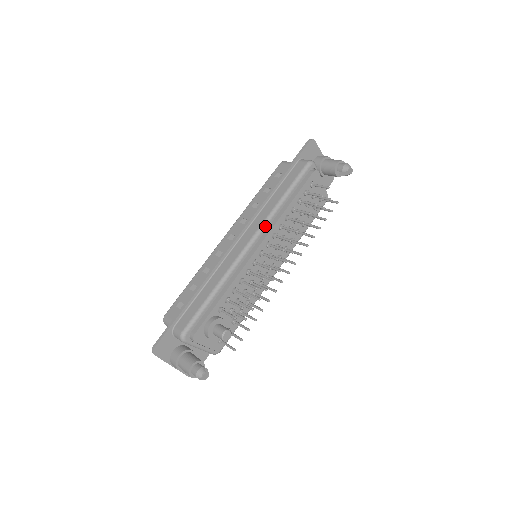
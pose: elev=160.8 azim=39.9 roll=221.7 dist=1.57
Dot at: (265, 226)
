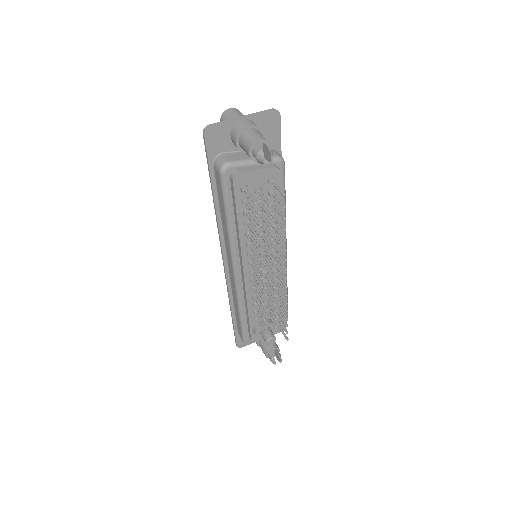
Dot at: (234, 254)
